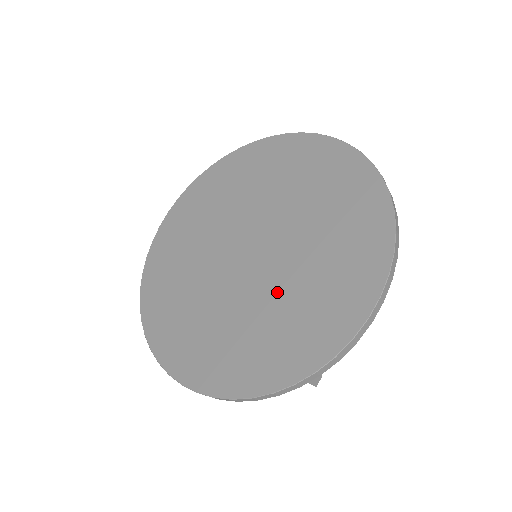
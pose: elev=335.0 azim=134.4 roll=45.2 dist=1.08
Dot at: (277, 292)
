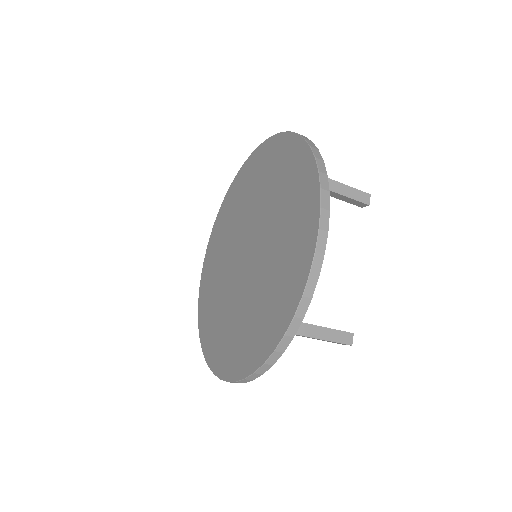
Dot at: (264, 272)
